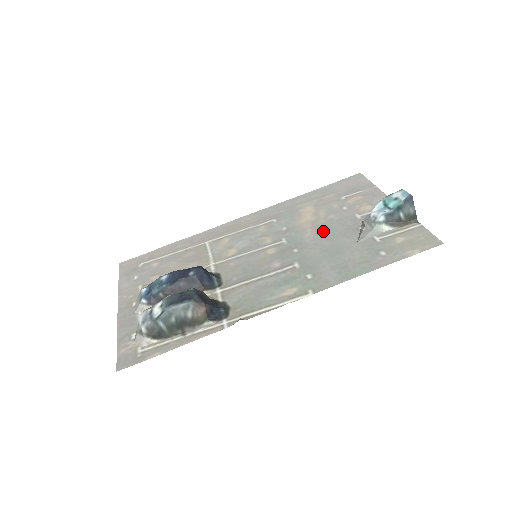
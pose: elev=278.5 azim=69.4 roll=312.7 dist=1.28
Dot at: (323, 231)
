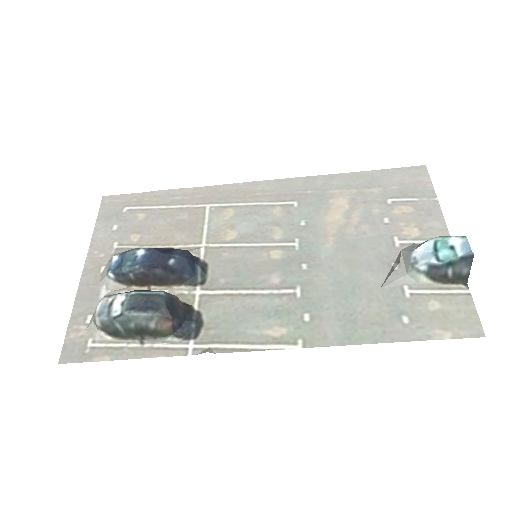
Dot at: (347, 249)
